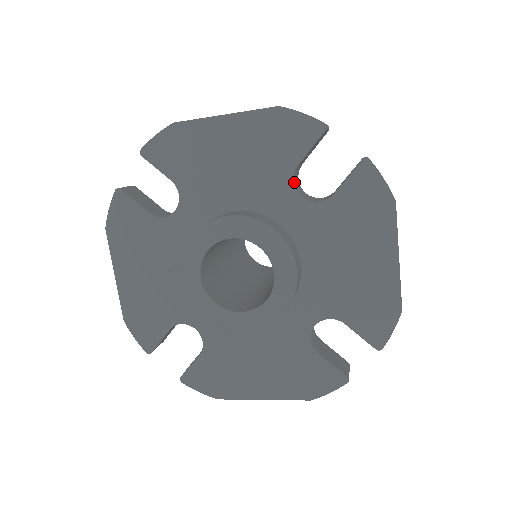
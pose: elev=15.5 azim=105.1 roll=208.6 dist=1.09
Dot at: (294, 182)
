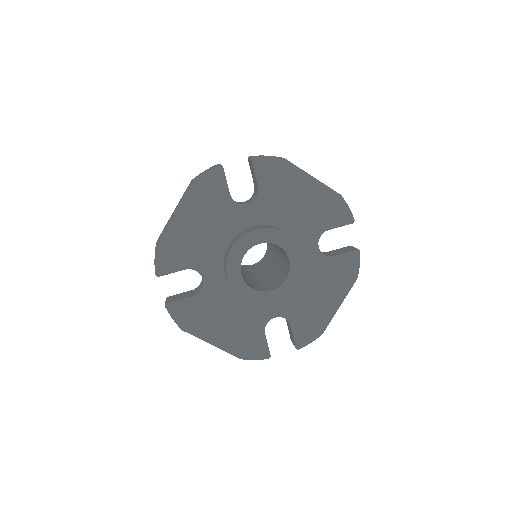
Dot at: (320, 236)
